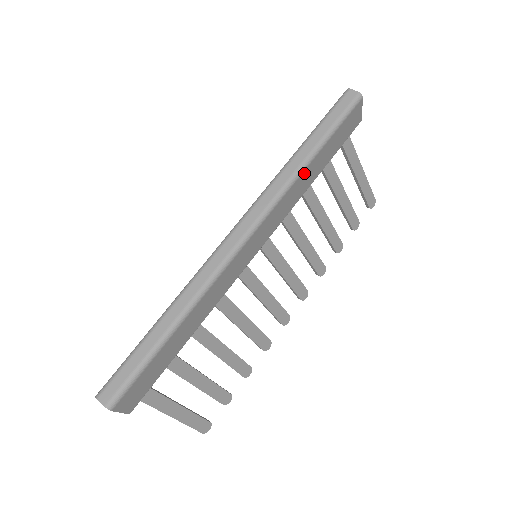
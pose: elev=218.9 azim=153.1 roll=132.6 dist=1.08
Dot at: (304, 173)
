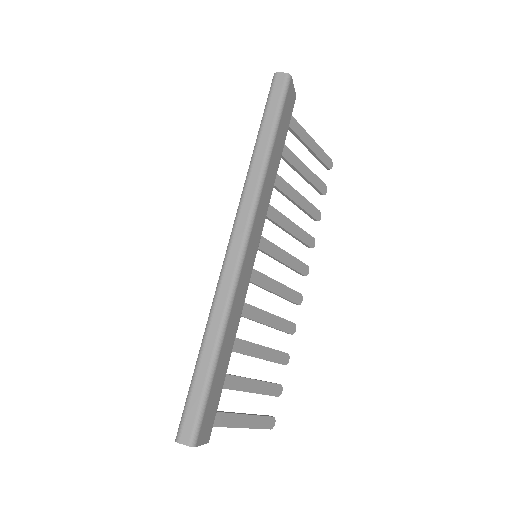
Dot at: (269, 166)
